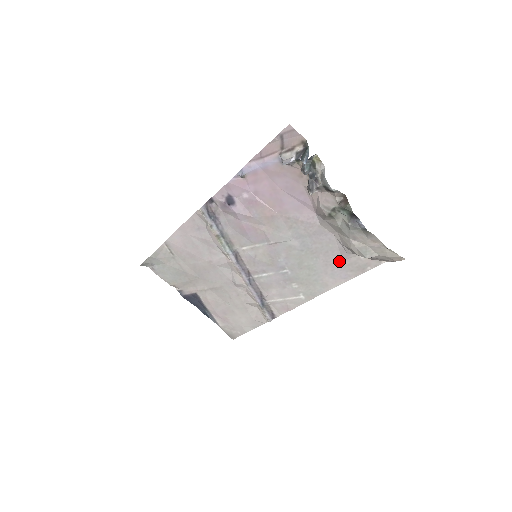
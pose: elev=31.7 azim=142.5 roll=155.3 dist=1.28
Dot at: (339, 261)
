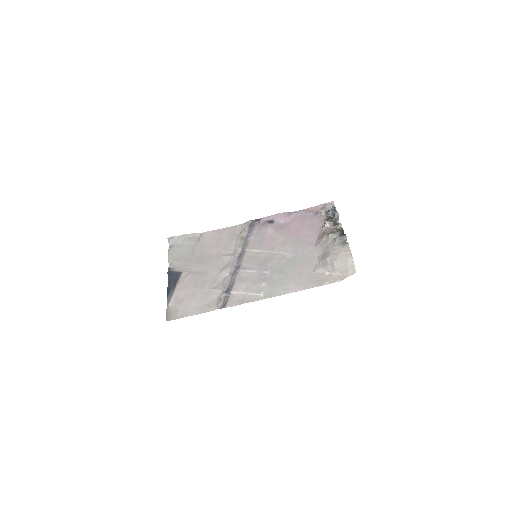
Dot at: (309, 273)
